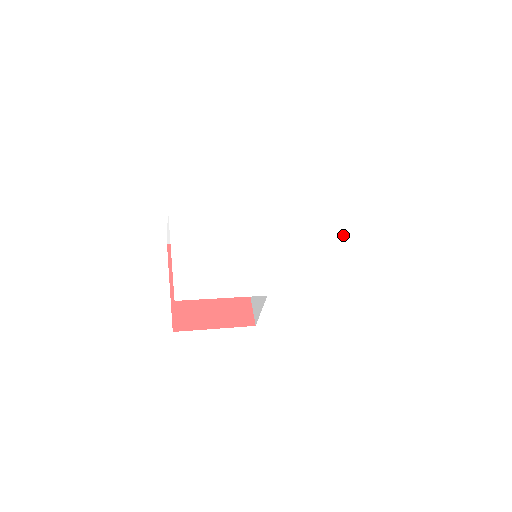
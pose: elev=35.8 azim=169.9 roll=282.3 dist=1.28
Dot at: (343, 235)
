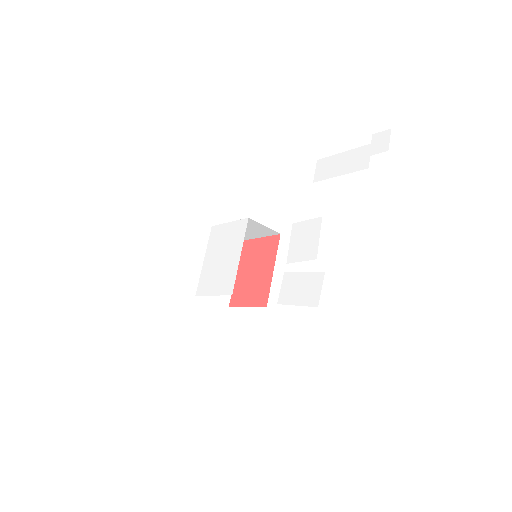
Dot at: (295, 237)
